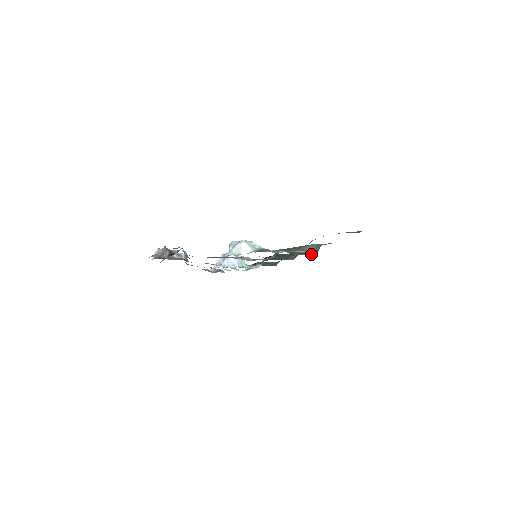
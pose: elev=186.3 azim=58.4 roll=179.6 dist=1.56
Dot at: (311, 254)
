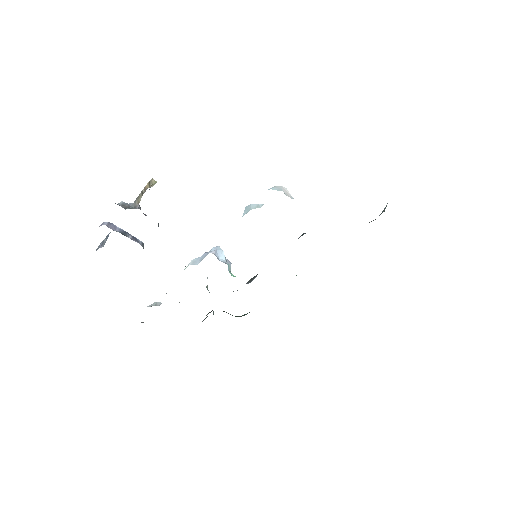
Dot at: occluded
